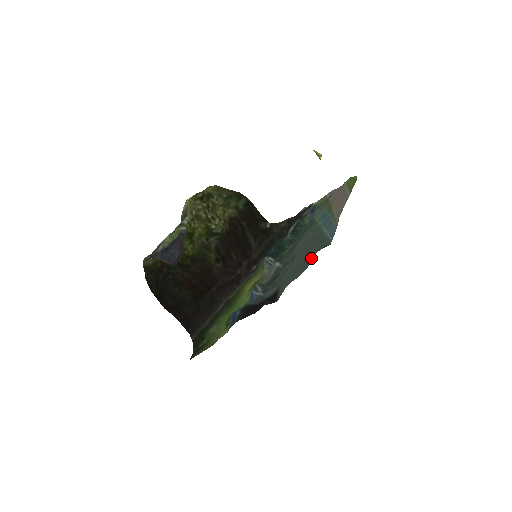
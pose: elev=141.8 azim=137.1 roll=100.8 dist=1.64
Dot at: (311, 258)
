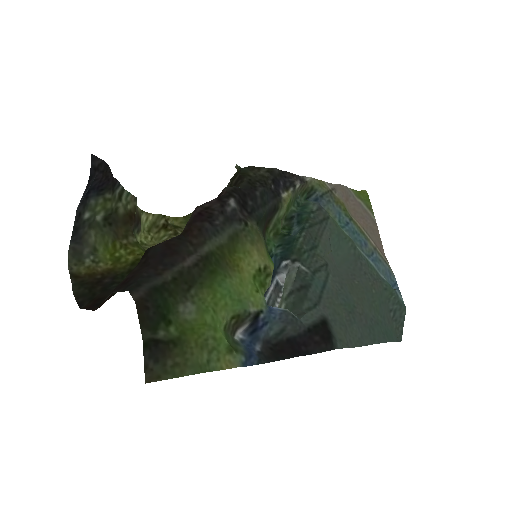
Dot at: (383, 324)
